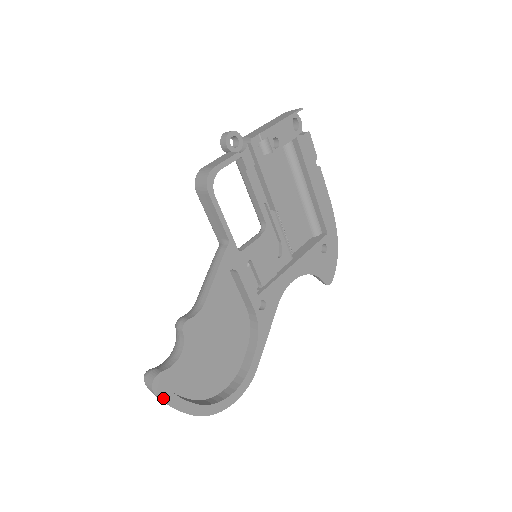
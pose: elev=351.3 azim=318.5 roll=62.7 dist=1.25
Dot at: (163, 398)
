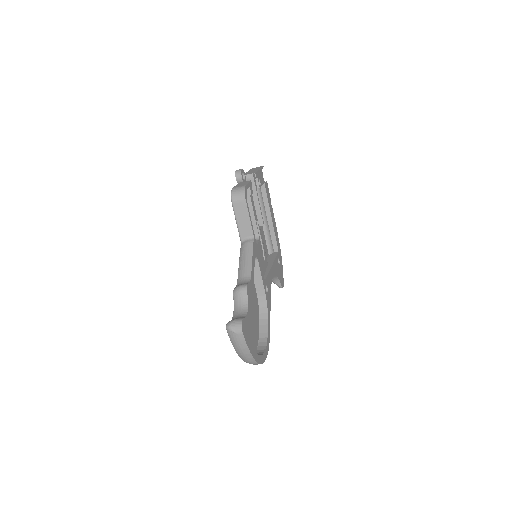
Dot at: (245, 339)
